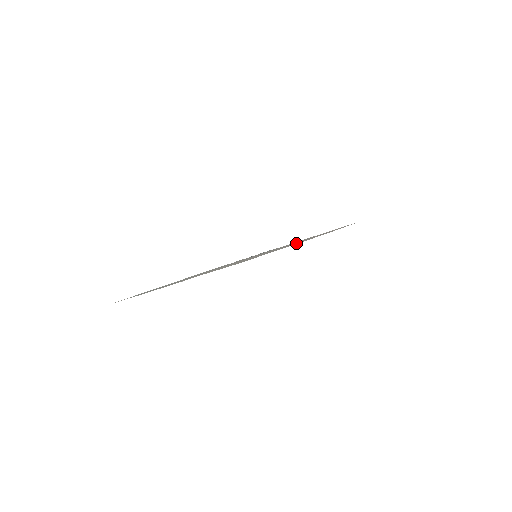
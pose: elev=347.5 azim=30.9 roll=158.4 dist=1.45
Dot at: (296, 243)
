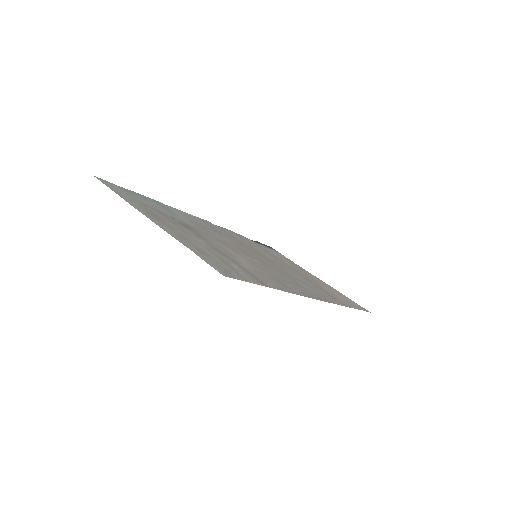
Dot at: (294, 284)
